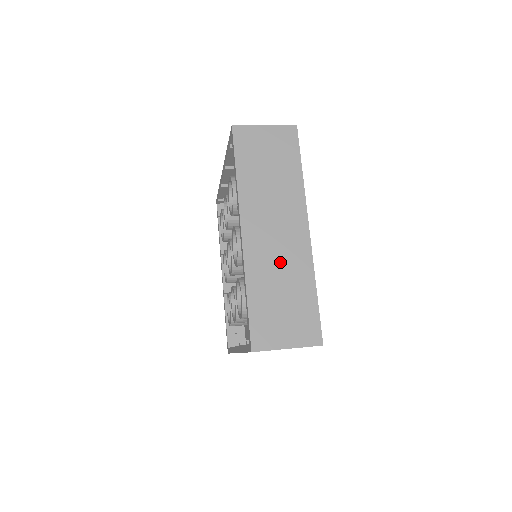
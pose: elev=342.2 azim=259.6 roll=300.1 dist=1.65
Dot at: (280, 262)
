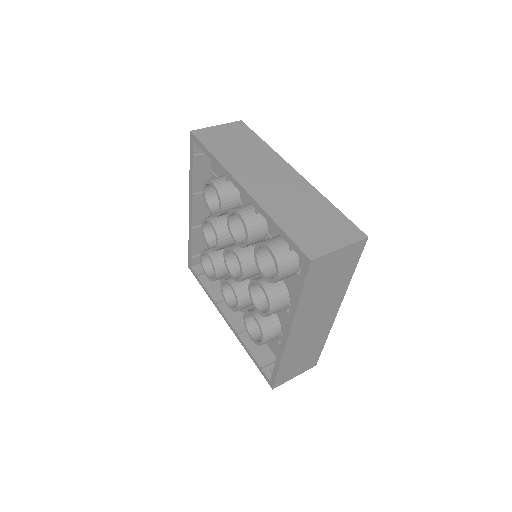
Dot at: (309, 340)
